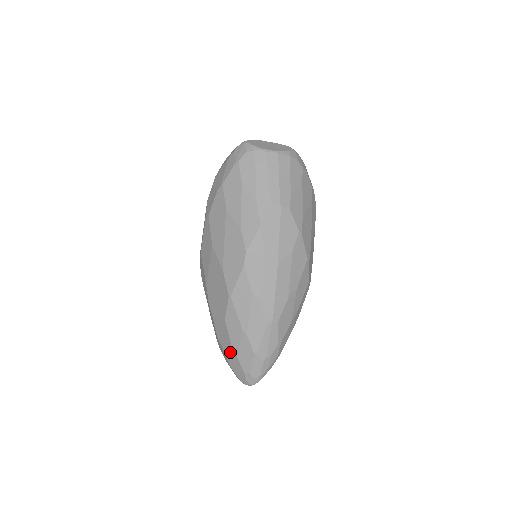
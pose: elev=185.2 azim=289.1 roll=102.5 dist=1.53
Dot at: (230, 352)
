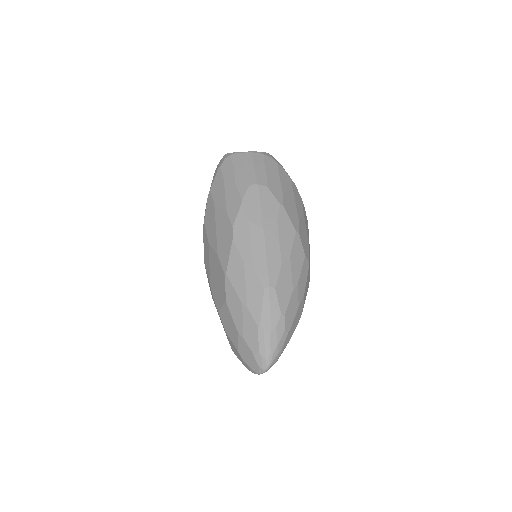
Dot at: (237, 338)
